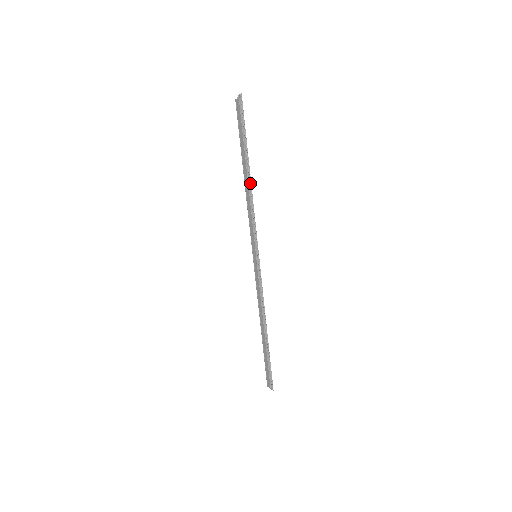
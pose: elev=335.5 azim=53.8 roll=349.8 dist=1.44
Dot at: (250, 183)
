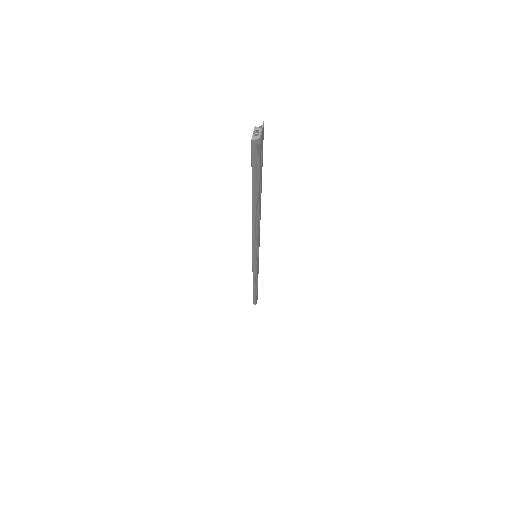
Dot at: (257, 219)
